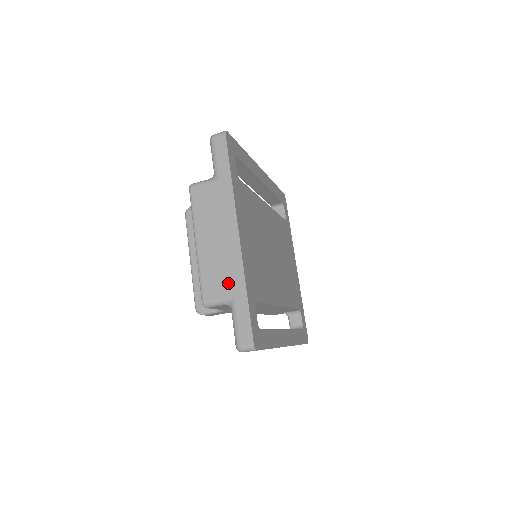
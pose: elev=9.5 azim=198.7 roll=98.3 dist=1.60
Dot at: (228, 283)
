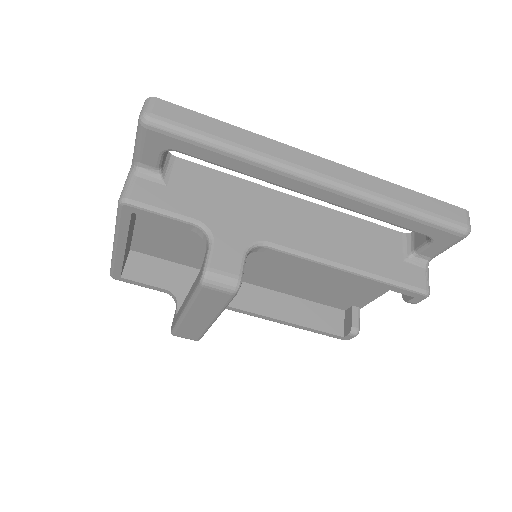
Dot at: occluded
